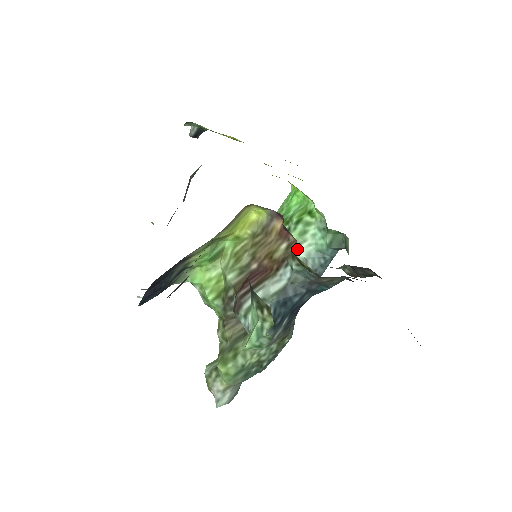
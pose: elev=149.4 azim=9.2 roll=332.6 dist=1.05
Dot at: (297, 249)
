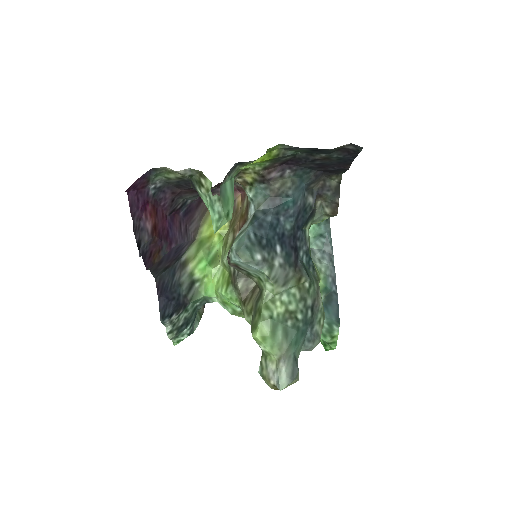
Dot at: occluded
